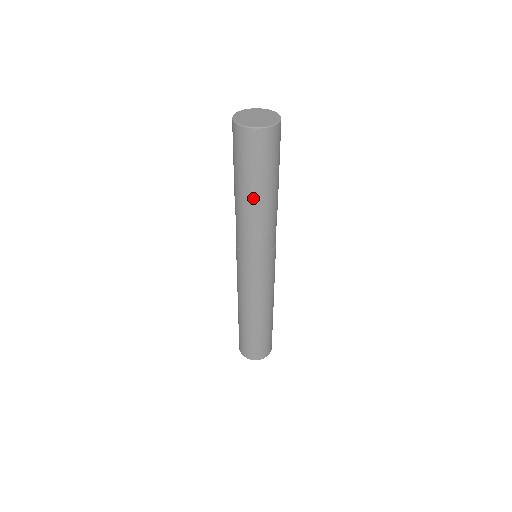
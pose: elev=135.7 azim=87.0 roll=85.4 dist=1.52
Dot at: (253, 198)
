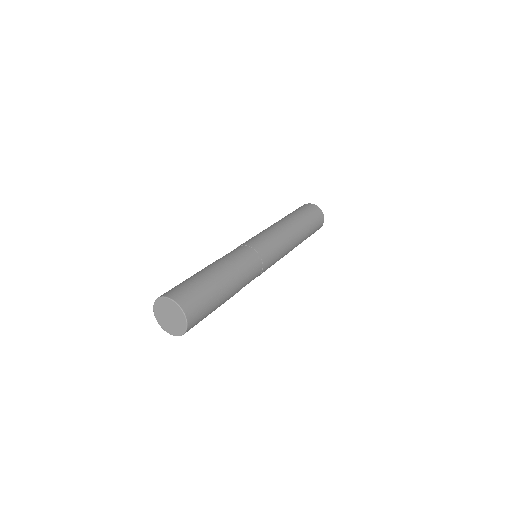
Dot at: occluded
